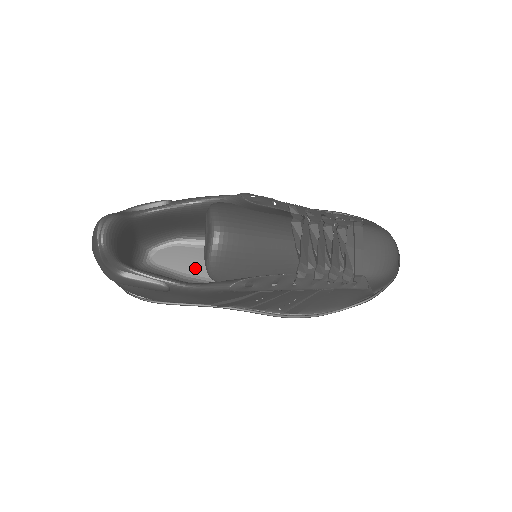
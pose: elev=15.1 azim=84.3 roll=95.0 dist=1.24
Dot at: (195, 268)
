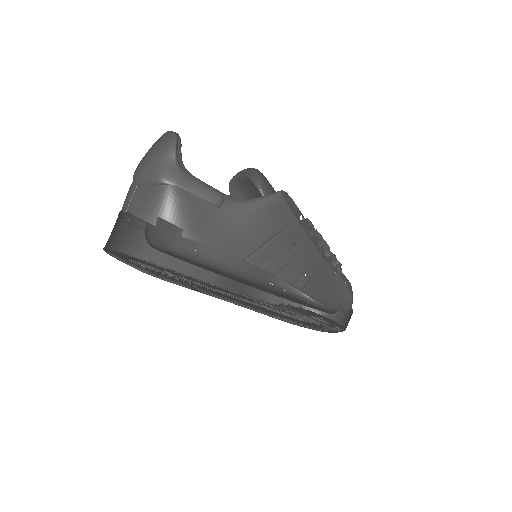
Dot at: occluded
